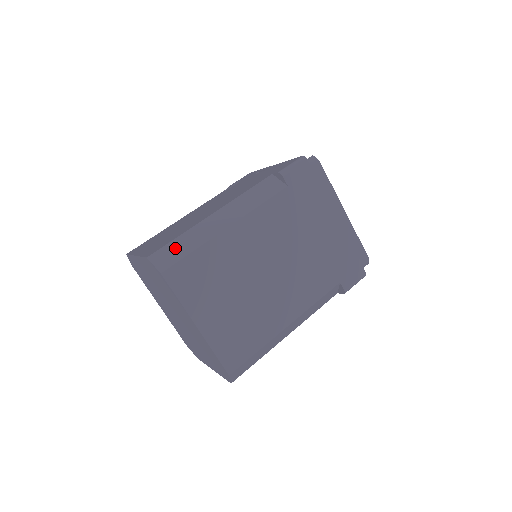
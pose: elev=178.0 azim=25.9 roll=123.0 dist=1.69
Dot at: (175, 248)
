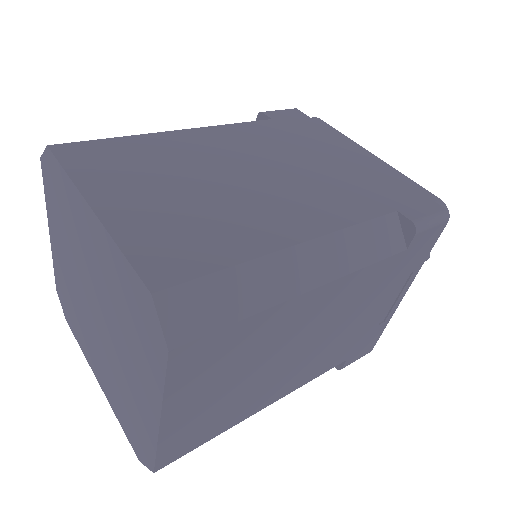
Dot at: occluded
